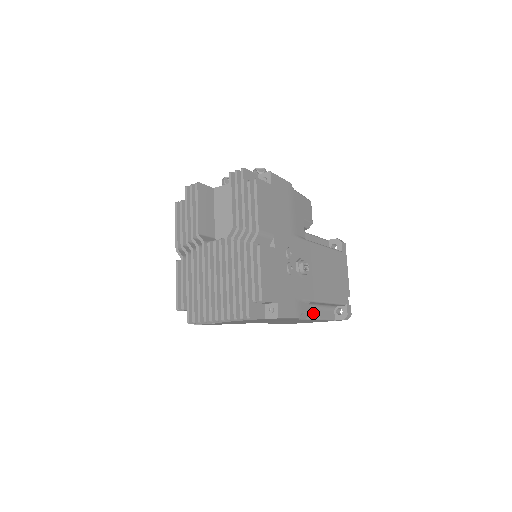
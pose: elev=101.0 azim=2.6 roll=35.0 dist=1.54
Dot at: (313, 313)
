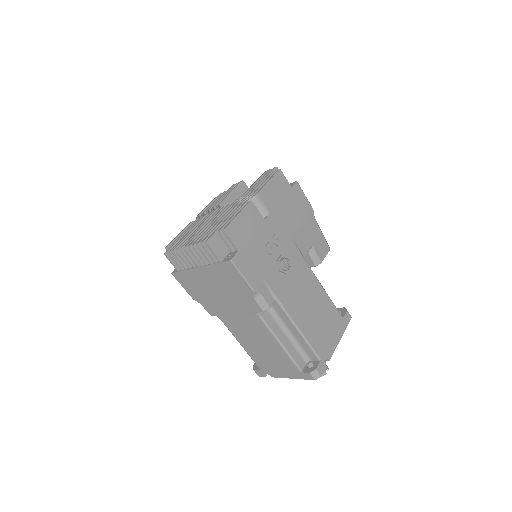
Dot at: (278, 332)
